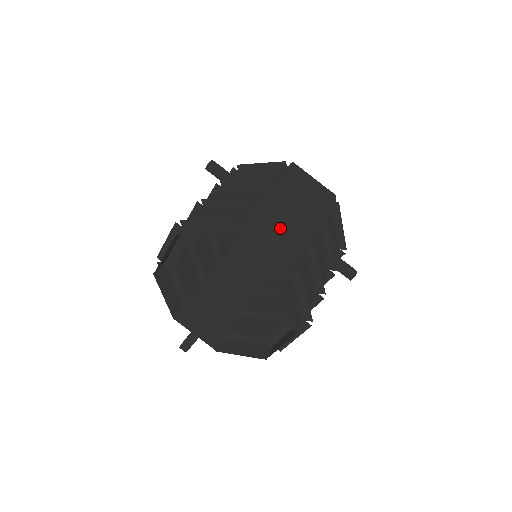
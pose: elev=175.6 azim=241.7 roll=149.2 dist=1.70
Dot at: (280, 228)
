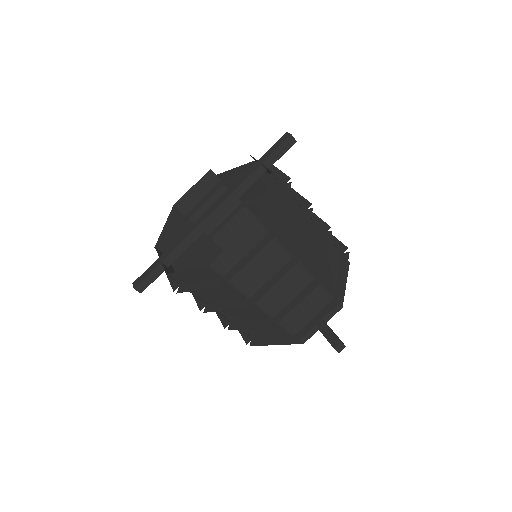
Dot at: occluded
